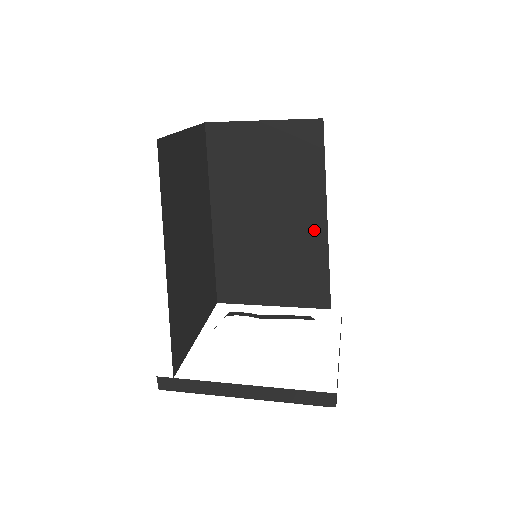
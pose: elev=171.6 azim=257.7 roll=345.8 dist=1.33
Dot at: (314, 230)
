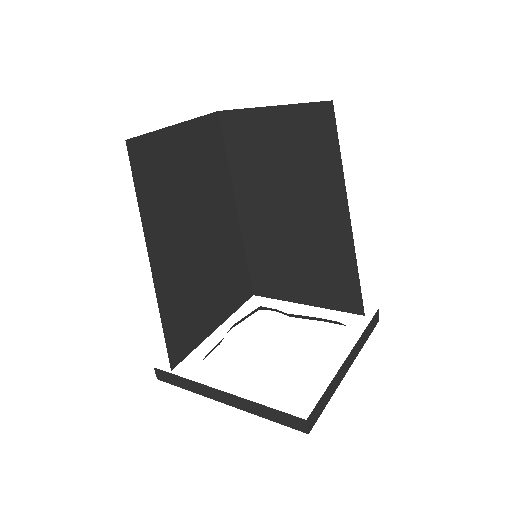
Dot at: (337, 227)
